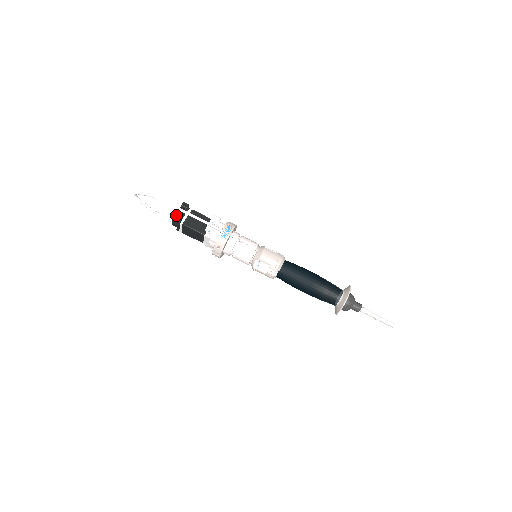
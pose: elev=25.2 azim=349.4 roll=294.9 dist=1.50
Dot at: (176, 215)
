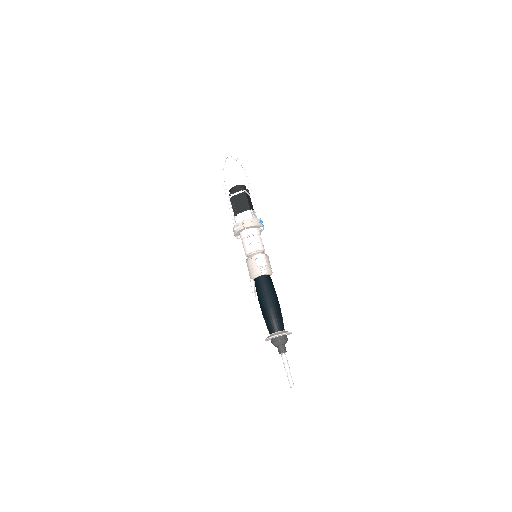
Dot at: (243, 186)
